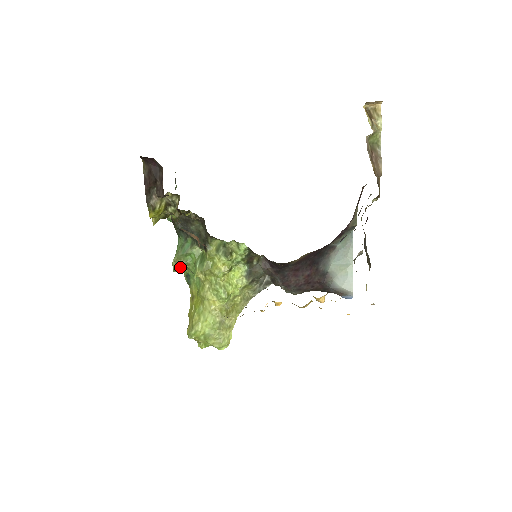
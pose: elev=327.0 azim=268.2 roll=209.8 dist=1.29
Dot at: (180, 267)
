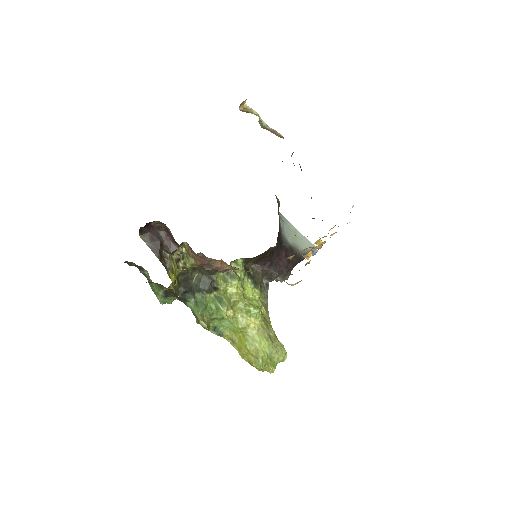
Dot at: occluded
